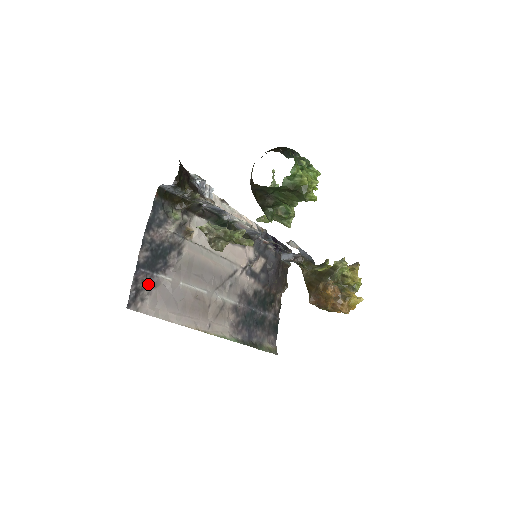
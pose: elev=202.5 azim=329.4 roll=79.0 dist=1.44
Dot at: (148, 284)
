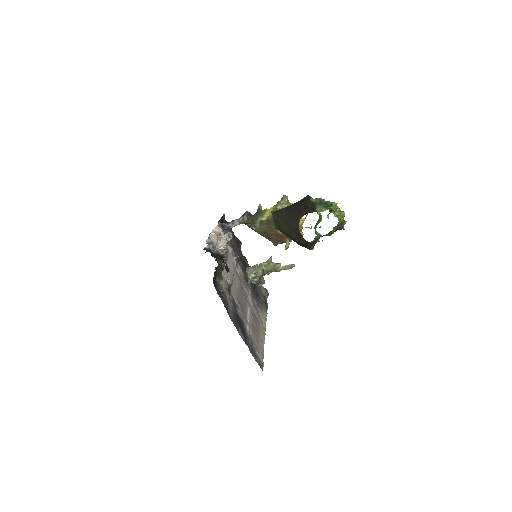
Dot at: (252, 345)
